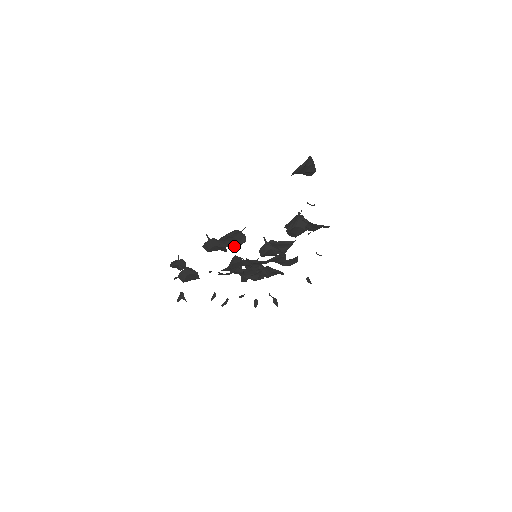
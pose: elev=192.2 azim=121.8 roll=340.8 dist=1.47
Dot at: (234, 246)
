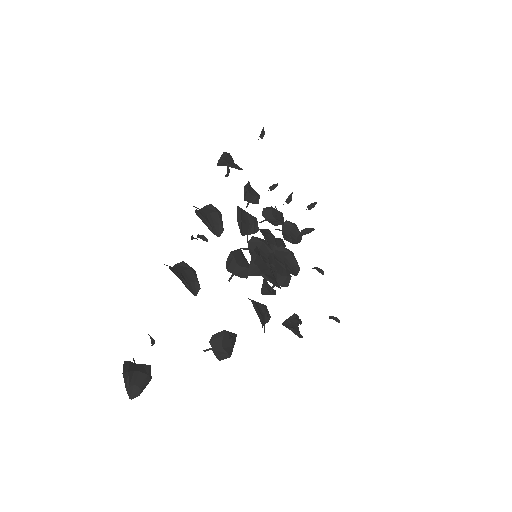
Dot at: (236, 167)
